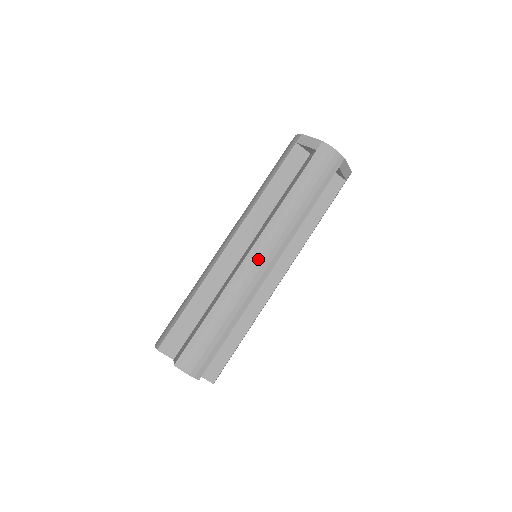
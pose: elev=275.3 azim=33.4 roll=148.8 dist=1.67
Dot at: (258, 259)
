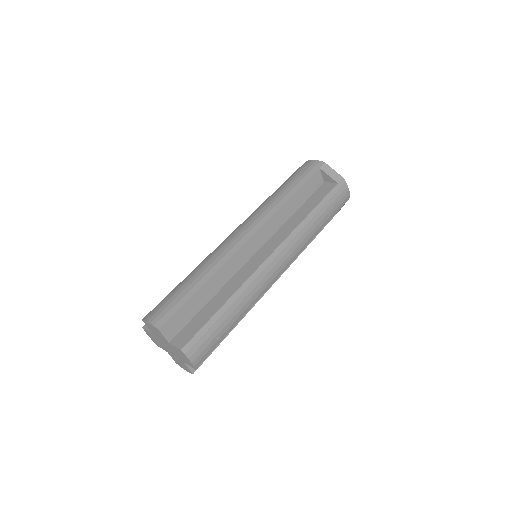
Dot at: (277, 263)
